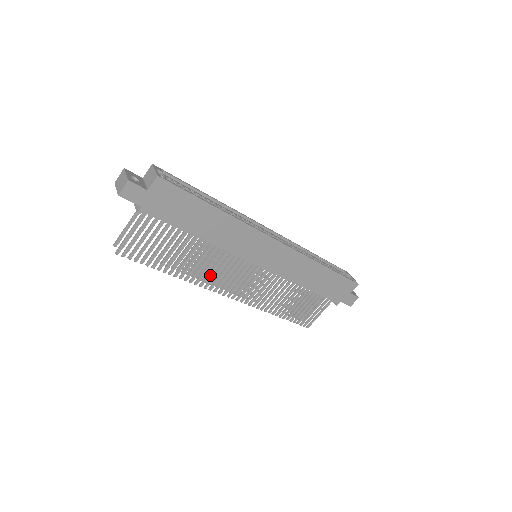
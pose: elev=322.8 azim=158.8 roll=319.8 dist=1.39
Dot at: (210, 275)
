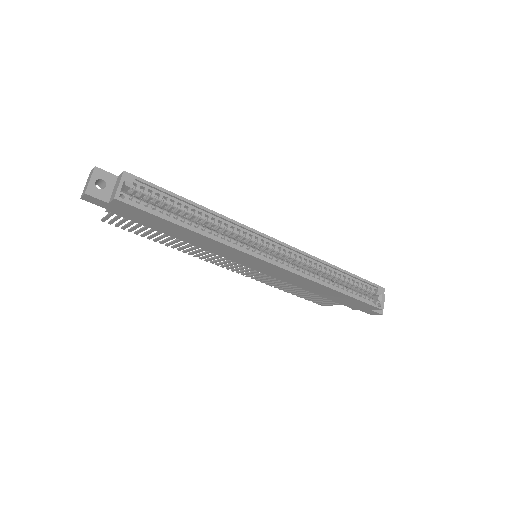
Dot at: occluded
